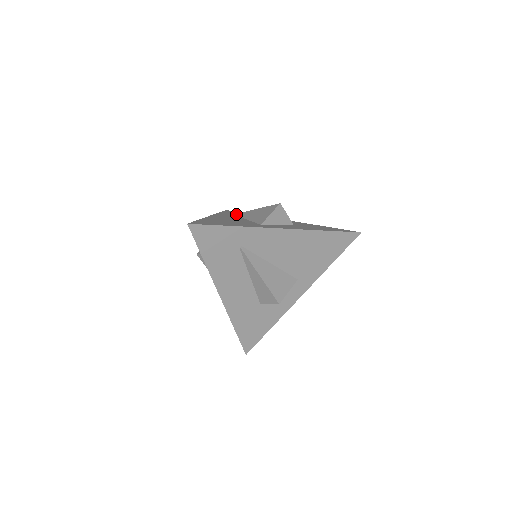
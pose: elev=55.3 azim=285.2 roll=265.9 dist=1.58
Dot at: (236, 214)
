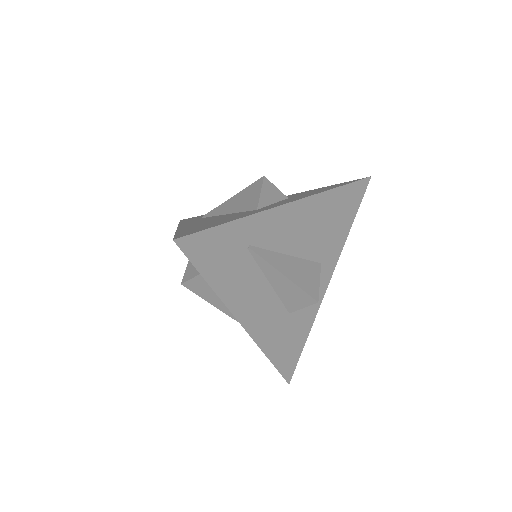
Dot at: (204, 216)
